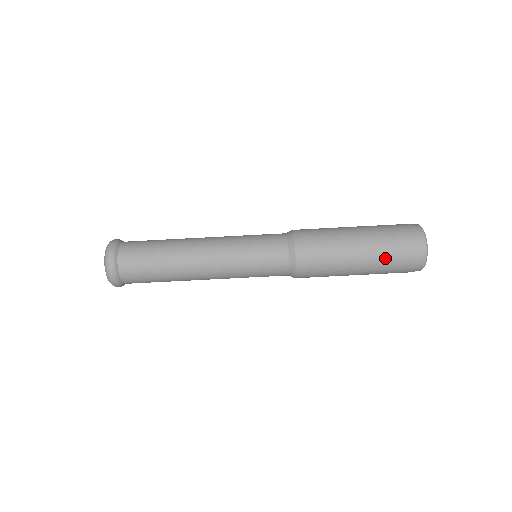
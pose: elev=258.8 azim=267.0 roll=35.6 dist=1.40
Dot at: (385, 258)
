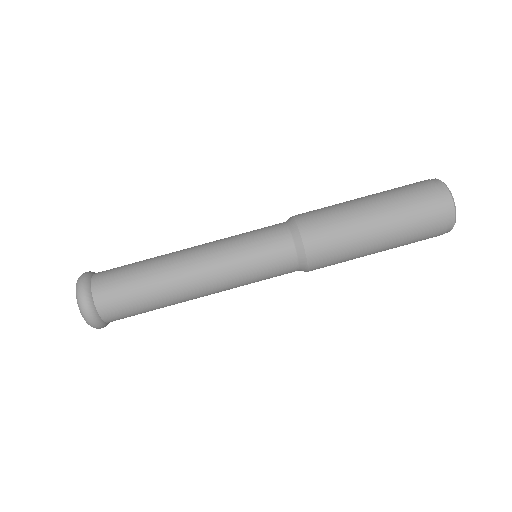
Dot at: (408, 237)
